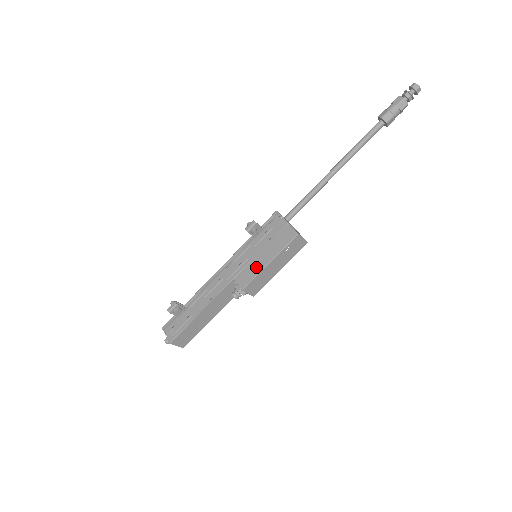
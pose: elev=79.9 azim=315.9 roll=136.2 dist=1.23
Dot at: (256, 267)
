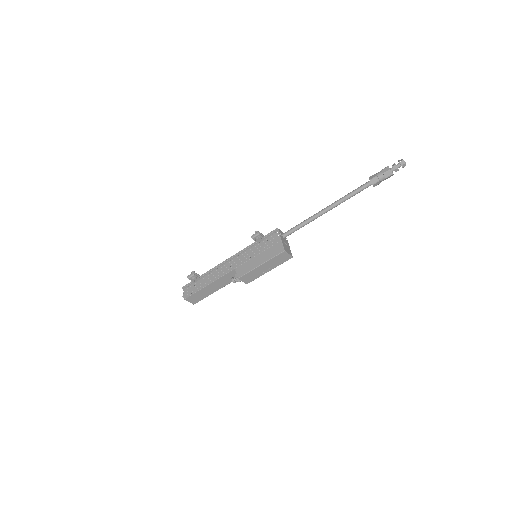
Dot at: (251, 265)
